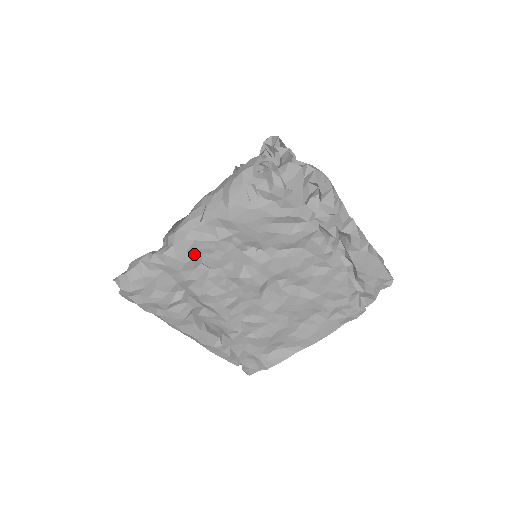
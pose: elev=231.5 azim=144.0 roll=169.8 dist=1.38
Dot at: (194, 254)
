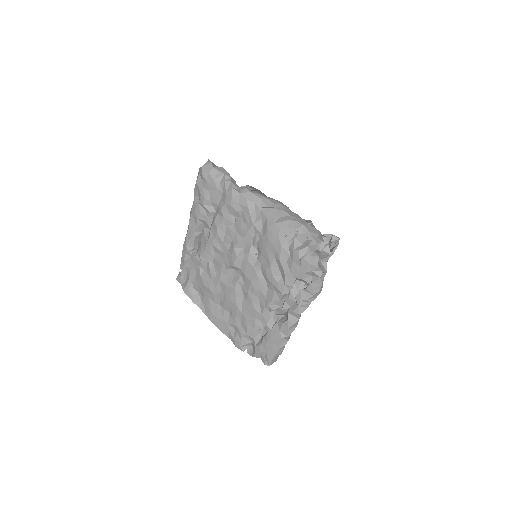
Dot at: (240, 210)
